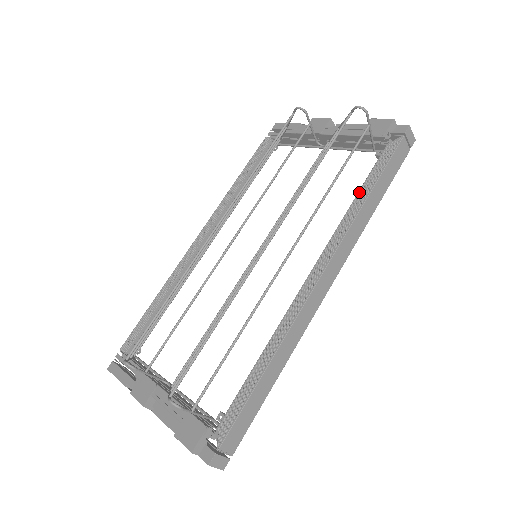
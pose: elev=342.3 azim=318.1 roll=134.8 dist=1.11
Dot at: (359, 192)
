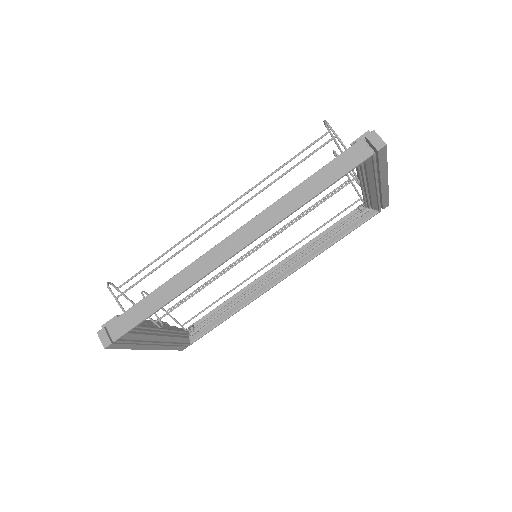
Dot at: occluded
